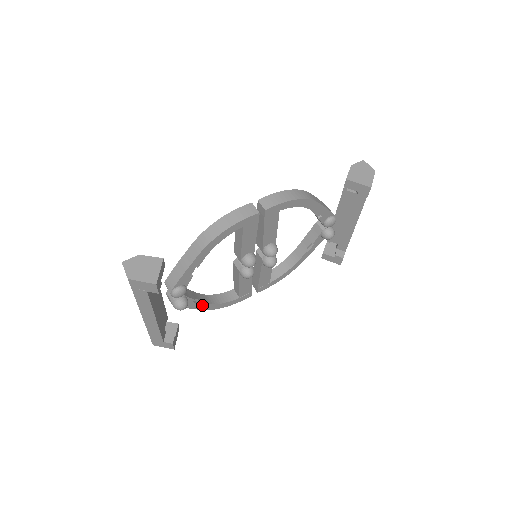
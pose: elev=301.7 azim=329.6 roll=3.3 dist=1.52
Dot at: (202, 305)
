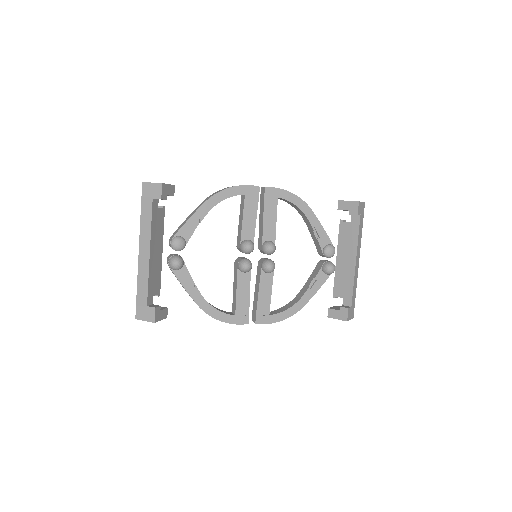
Dot at: (196, 293)
